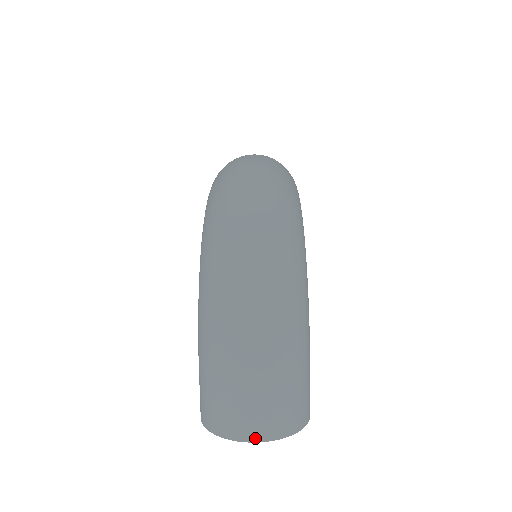
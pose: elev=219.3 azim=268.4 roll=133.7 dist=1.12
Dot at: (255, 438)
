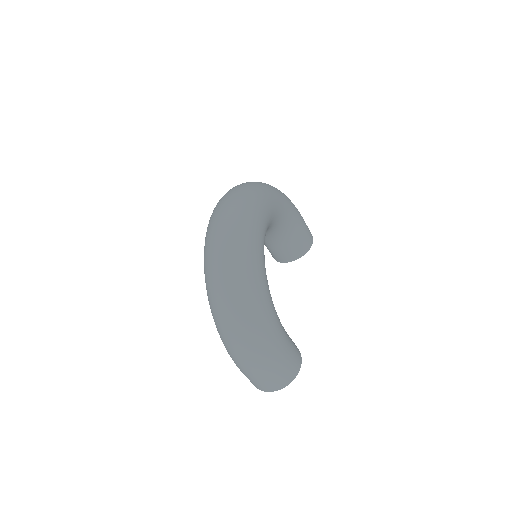
Dot at: (271, 391)
